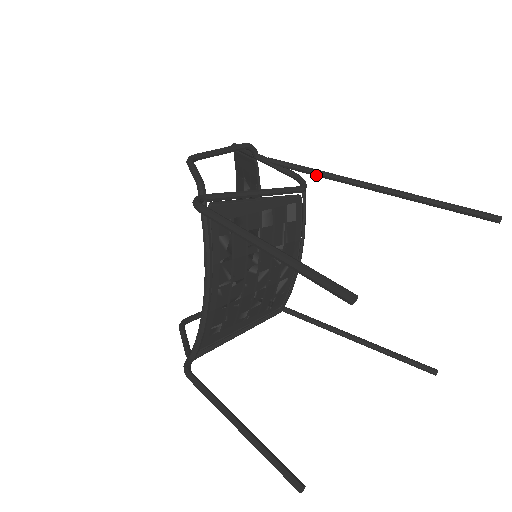
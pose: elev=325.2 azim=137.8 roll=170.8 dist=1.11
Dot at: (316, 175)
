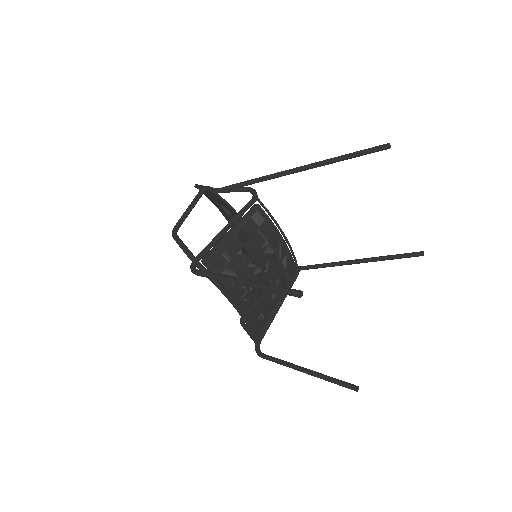
Dot at: (258, 182)
